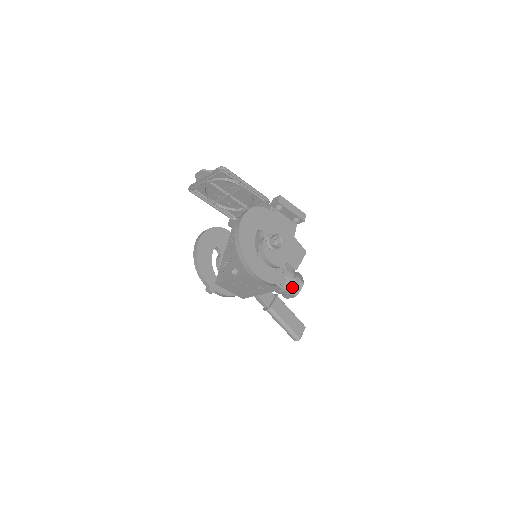
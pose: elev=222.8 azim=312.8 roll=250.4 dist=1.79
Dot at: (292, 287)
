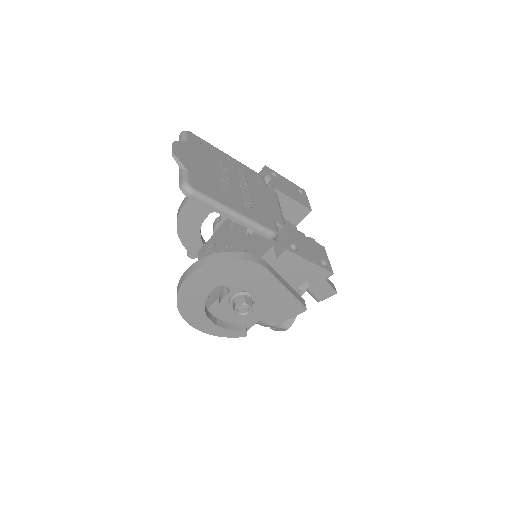
Dot at: (270, 326)
